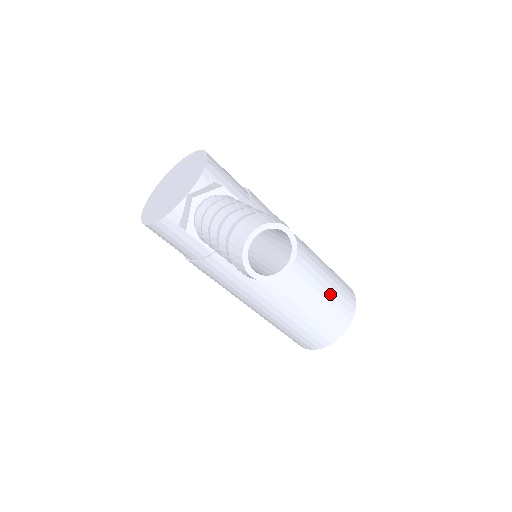
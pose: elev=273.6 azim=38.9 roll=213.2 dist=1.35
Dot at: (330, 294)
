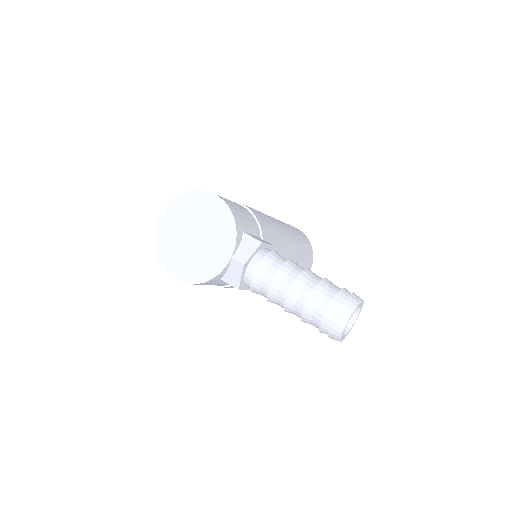
Dot at: (303, 255)
